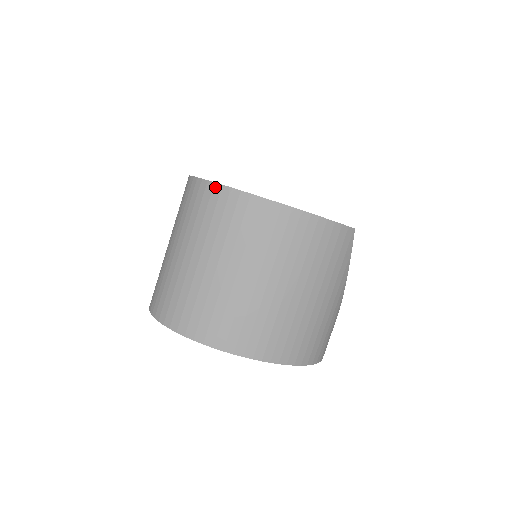
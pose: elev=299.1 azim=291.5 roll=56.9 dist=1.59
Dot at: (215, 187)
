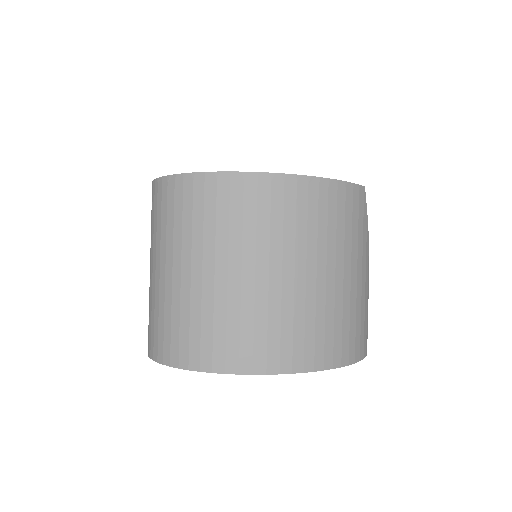
Dot at: (196, 178)
